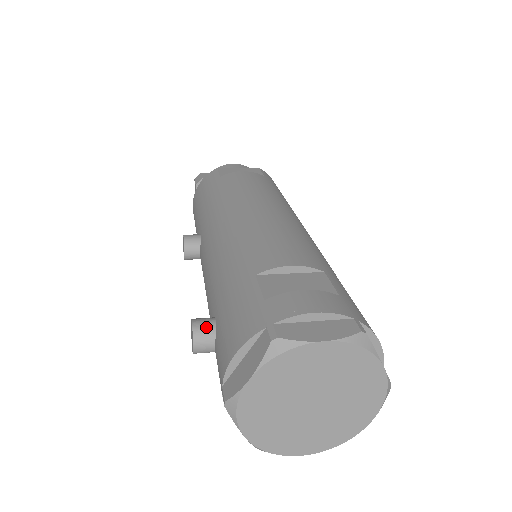
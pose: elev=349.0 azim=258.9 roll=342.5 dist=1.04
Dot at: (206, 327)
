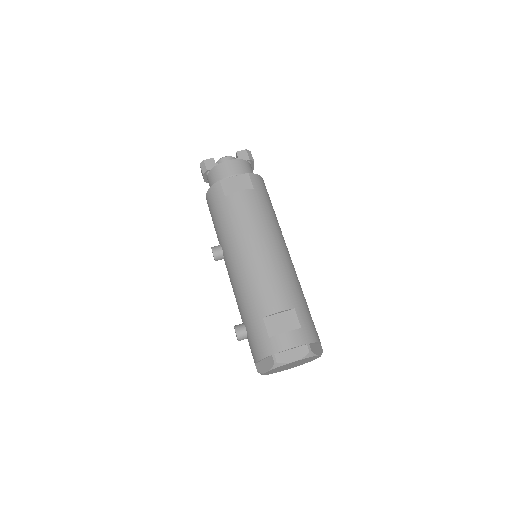
Dot at: (242, 334)
